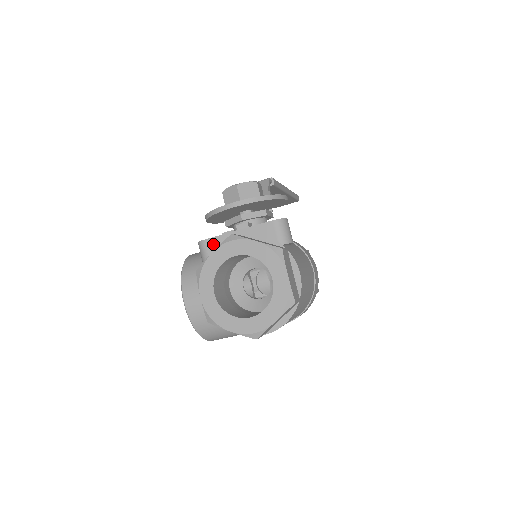
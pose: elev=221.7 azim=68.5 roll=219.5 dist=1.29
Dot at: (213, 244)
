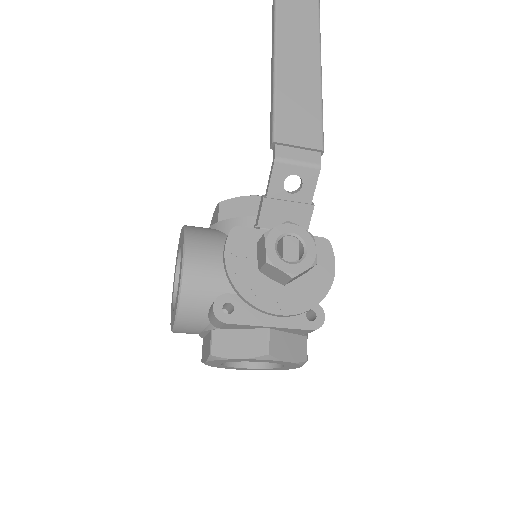
Dot at: (234, 326)
